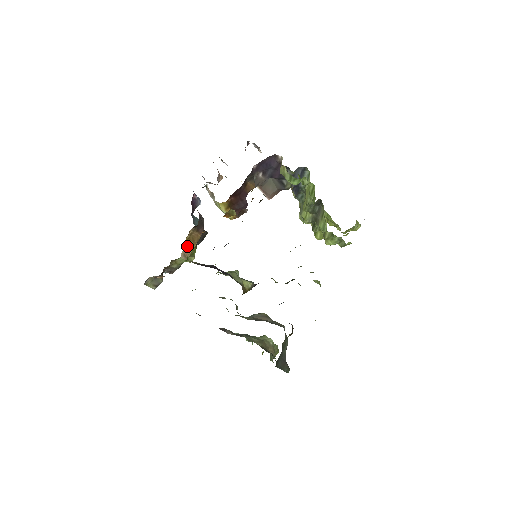
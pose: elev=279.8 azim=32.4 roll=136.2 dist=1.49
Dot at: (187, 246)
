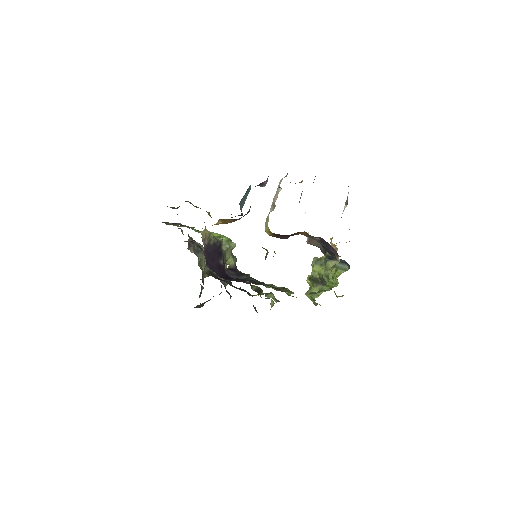
Dot at: occluded
